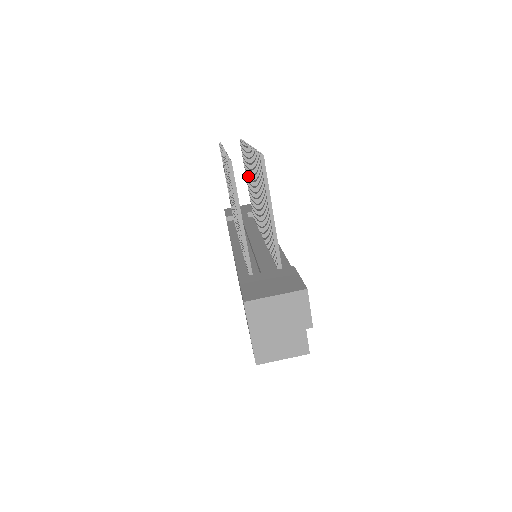
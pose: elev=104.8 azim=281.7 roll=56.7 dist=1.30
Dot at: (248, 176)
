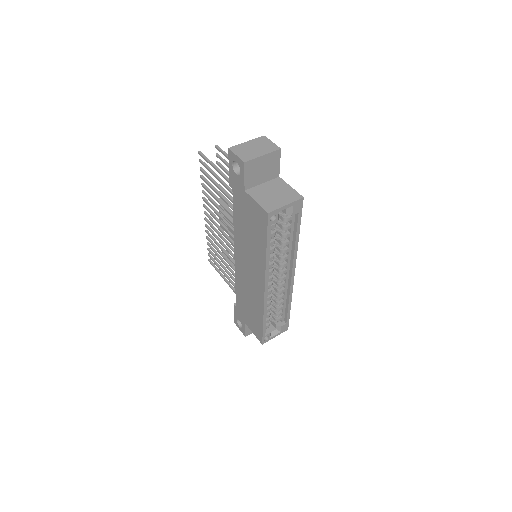
Dot at: occluded
